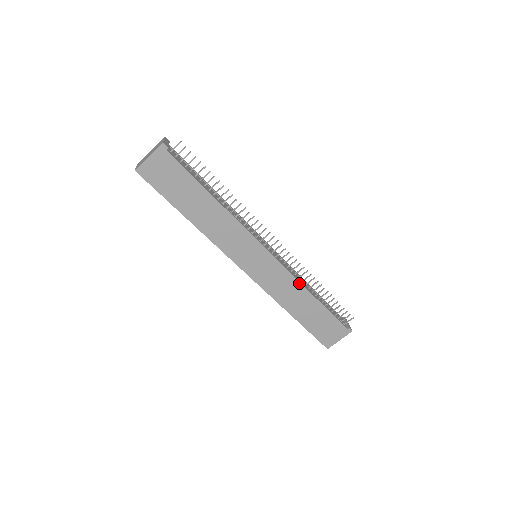
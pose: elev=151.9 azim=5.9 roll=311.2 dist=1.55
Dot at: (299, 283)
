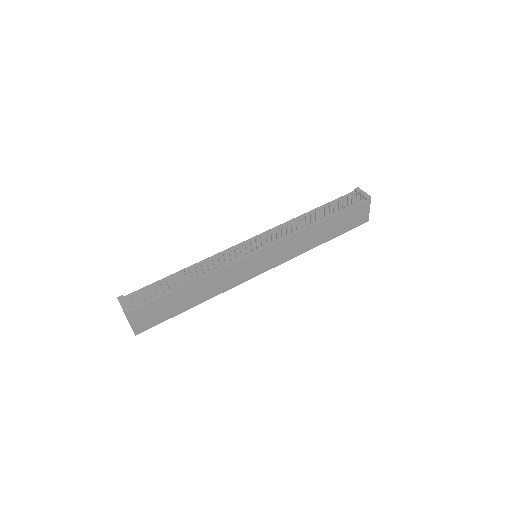
Dot at: (301, 232)
